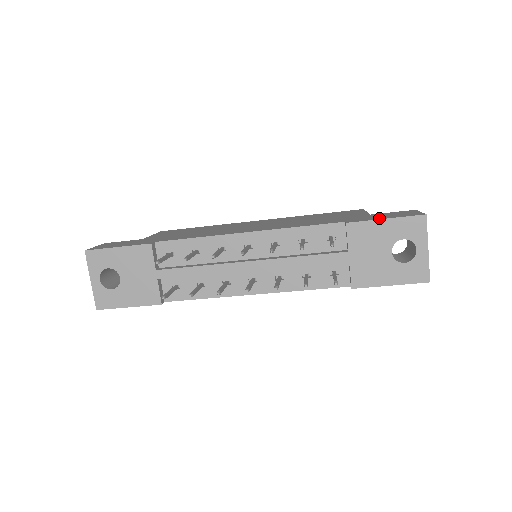
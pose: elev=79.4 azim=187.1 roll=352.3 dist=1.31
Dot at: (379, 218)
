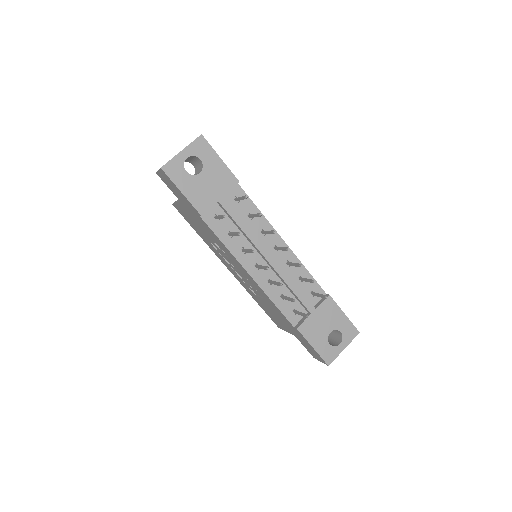
Dot at: (341, 310)
